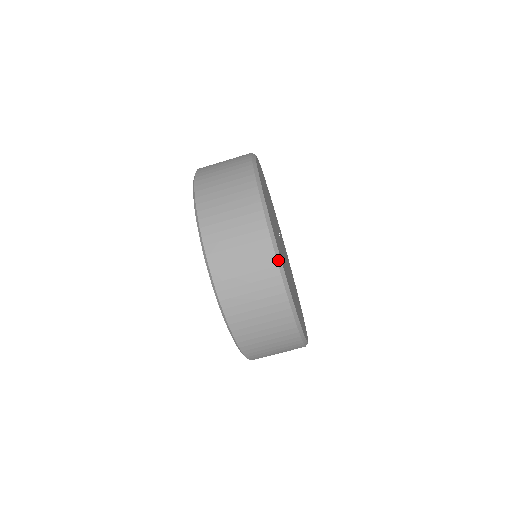
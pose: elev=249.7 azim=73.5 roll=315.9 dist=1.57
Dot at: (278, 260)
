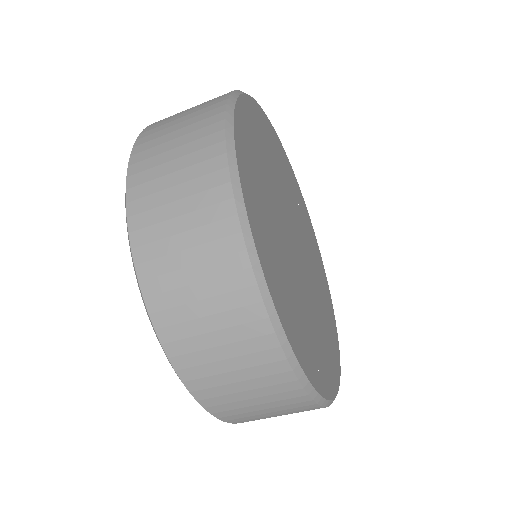
Dot at: (238, 205)
